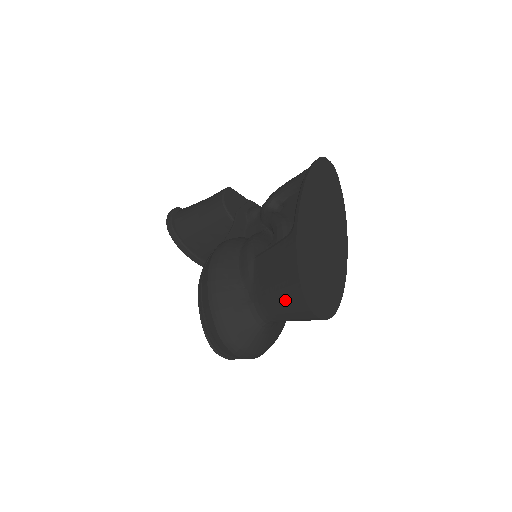
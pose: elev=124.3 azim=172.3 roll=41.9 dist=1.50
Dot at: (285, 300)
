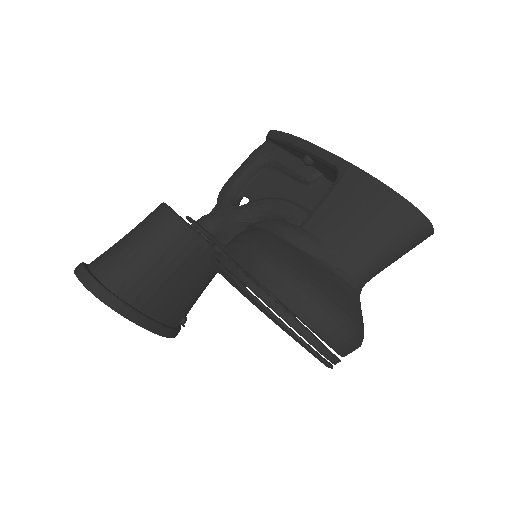
Dot at: (392, 232)
